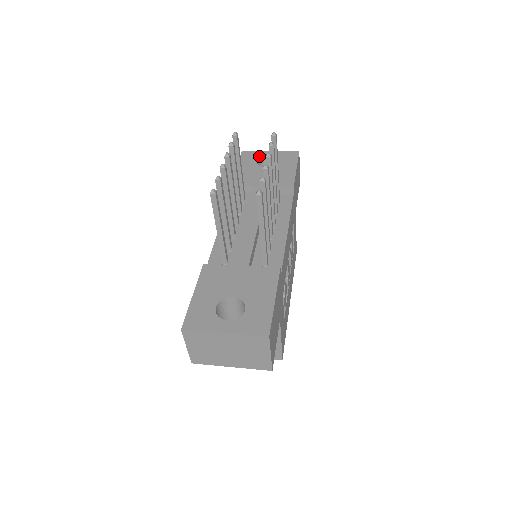
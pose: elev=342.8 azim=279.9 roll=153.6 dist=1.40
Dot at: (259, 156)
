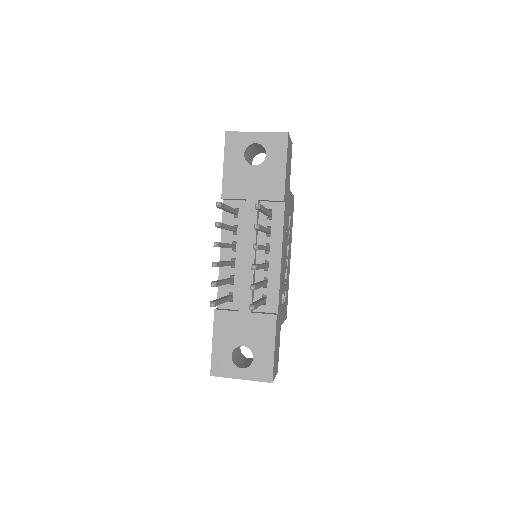
Dot at: (245, 143)
